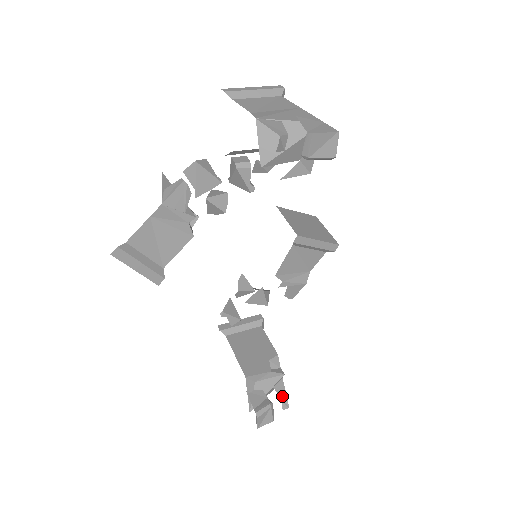
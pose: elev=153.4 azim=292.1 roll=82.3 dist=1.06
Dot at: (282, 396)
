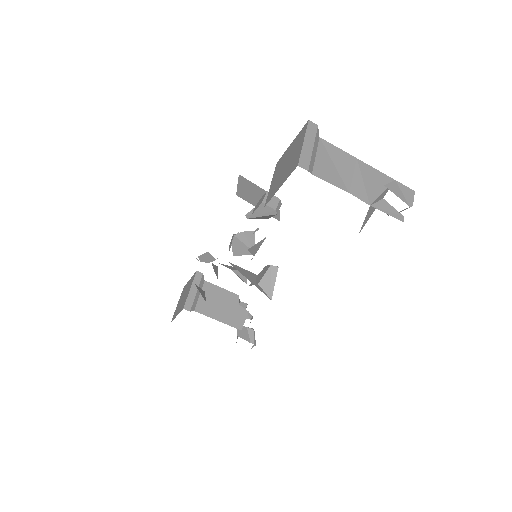
Dot at: (250, 318)
